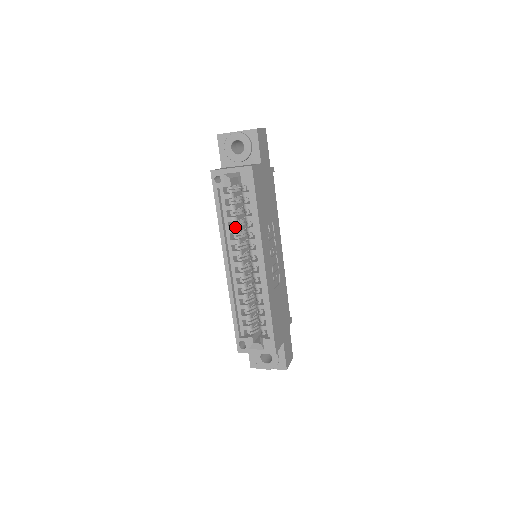
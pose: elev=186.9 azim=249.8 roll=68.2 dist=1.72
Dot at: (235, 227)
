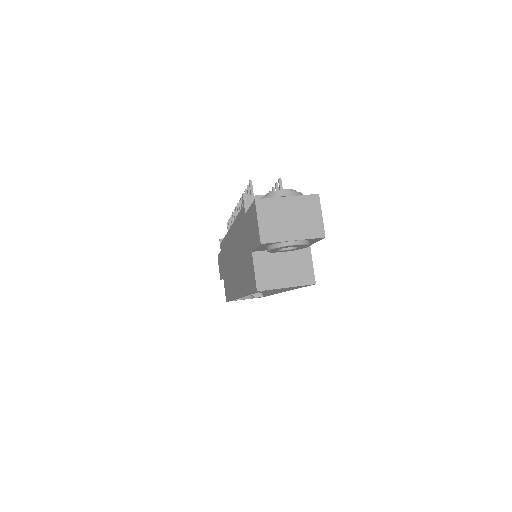
Dot at: occluded
